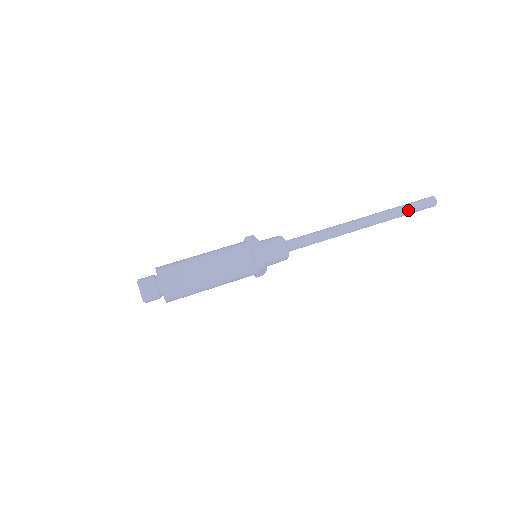
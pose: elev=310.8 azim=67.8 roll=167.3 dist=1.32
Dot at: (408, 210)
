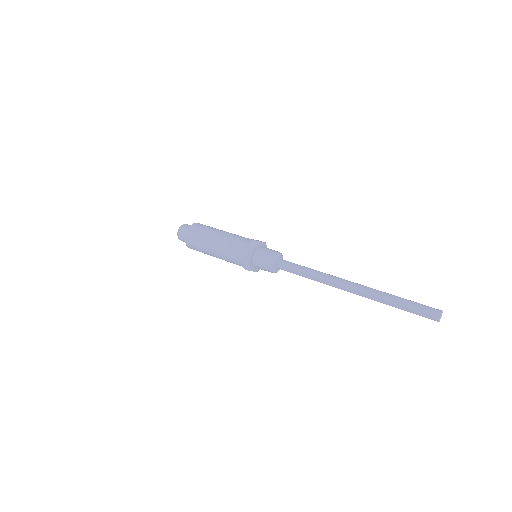
Dot at: (400, 307)
